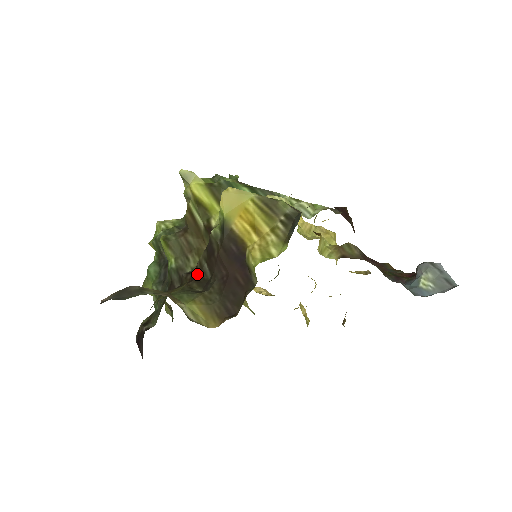
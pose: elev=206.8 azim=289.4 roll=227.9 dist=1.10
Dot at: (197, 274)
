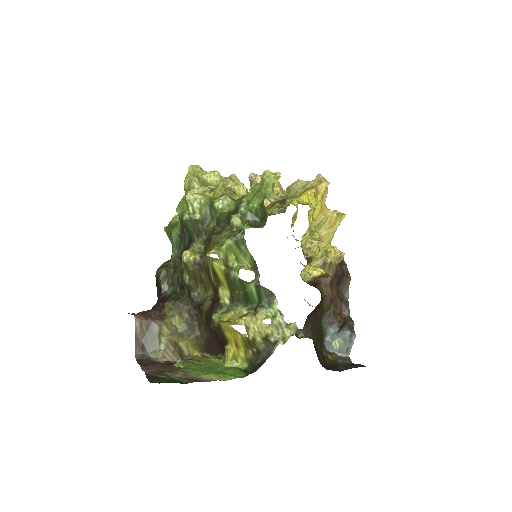
Dot at: (199, 311)
